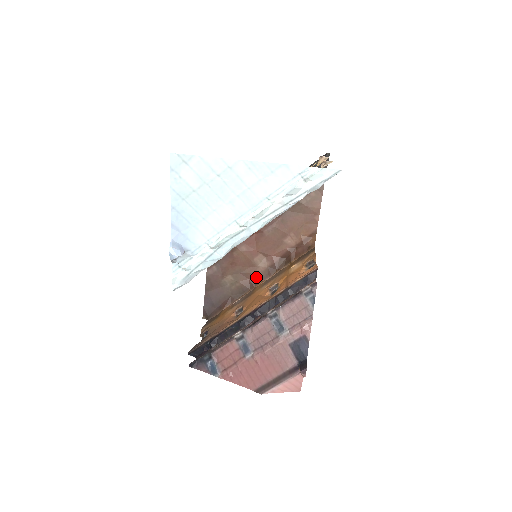
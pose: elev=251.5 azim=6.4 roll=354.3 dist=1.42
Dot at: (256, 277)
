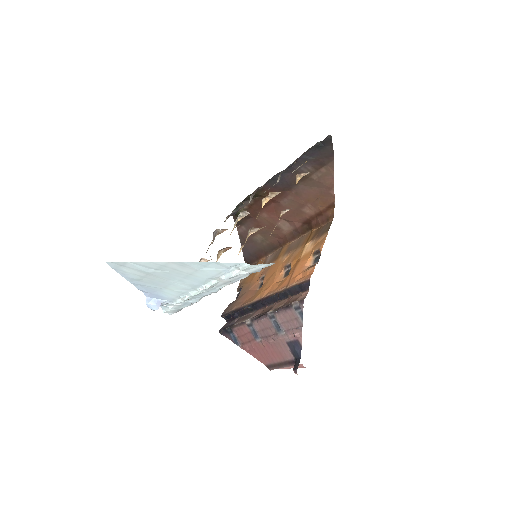
Dot at: (283, 238)
